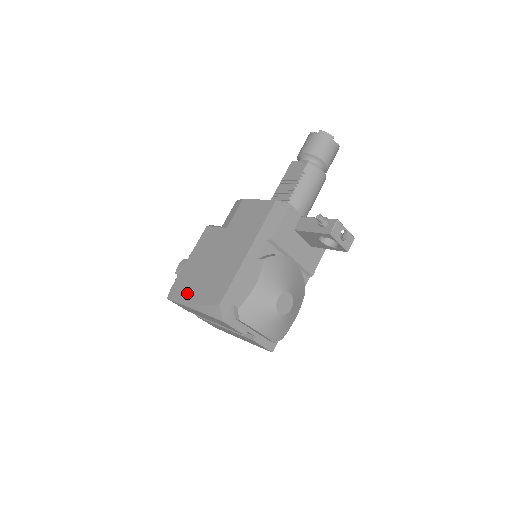
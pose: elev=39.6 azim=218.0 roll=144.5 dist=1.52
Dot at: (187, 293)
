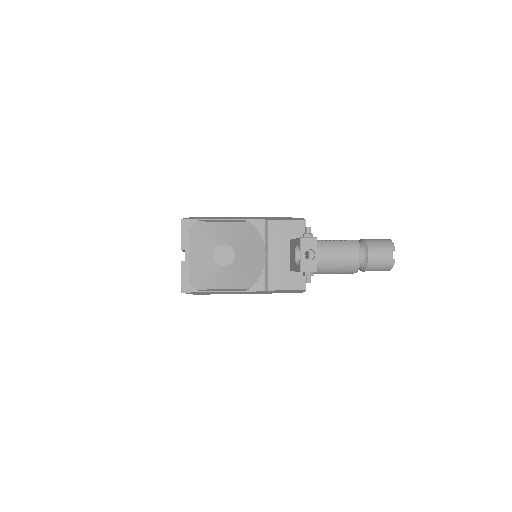
Dot at: occluded
